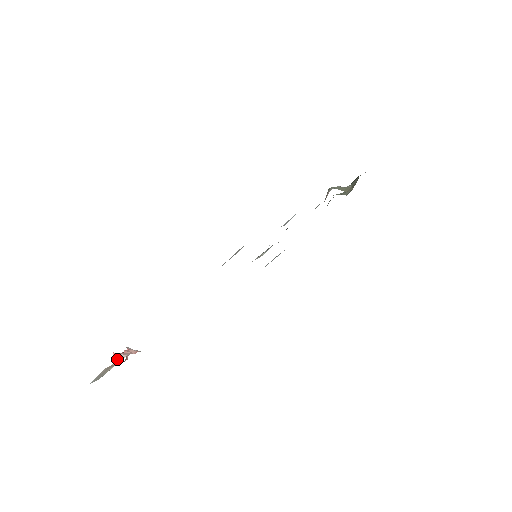
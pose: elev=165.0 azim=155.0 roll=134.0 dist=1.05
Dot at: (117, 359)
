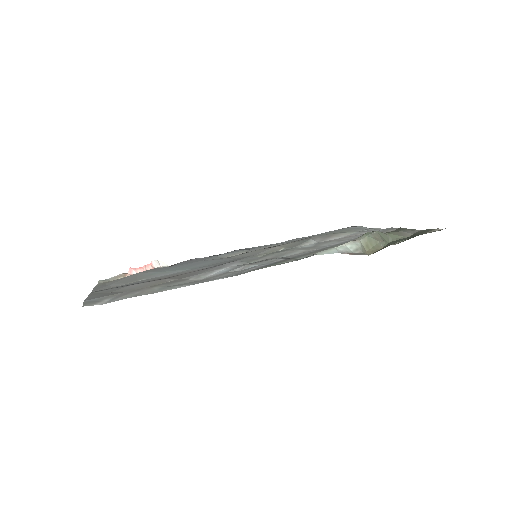
Dot at: (127, 274)
